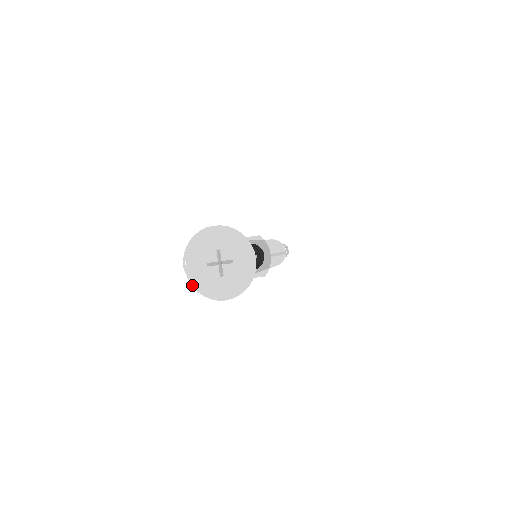
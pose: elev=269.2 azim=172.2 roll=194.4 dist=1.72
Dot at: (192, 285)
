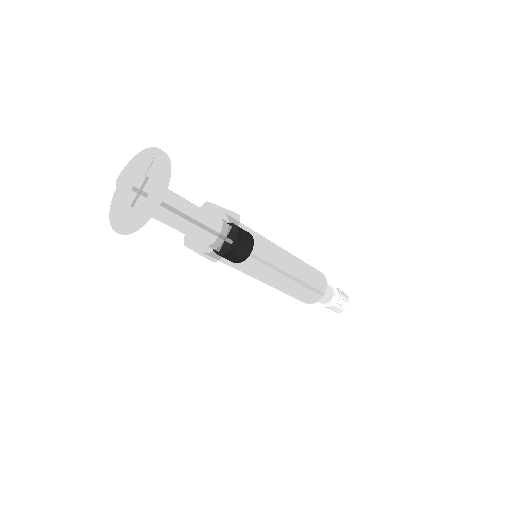
Dot at: (113, 203)
